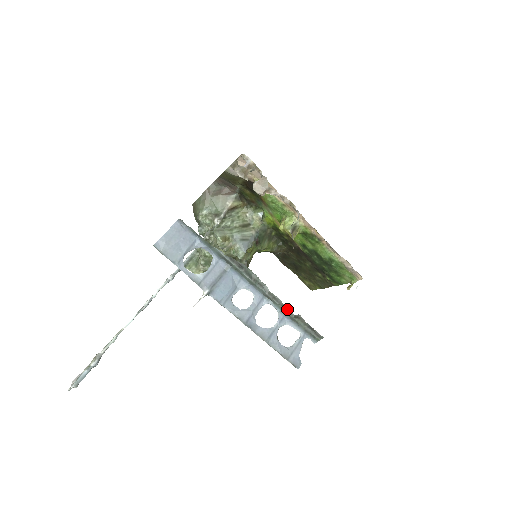
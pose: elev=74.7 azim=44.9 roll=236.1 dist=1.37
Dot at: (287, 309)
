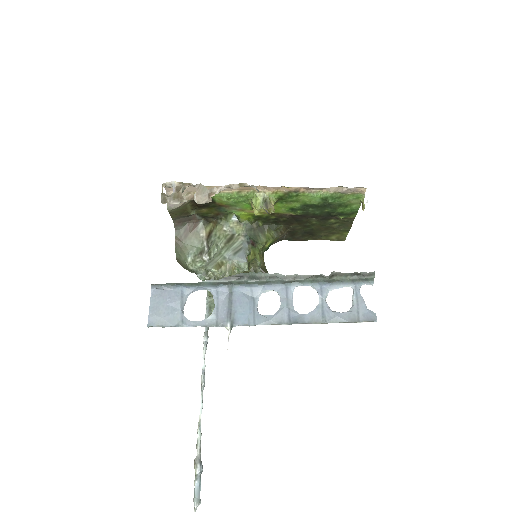
Dot at: (316, 277)
